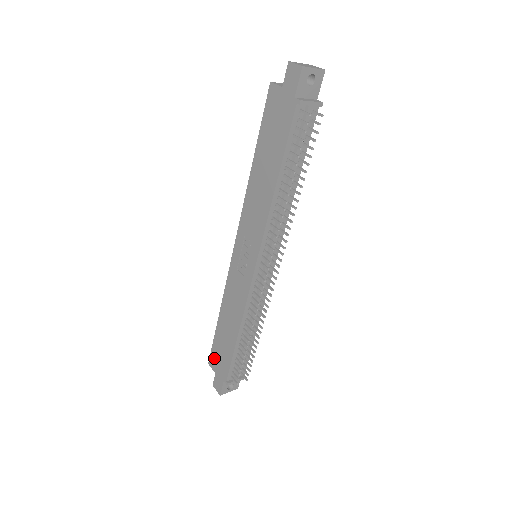
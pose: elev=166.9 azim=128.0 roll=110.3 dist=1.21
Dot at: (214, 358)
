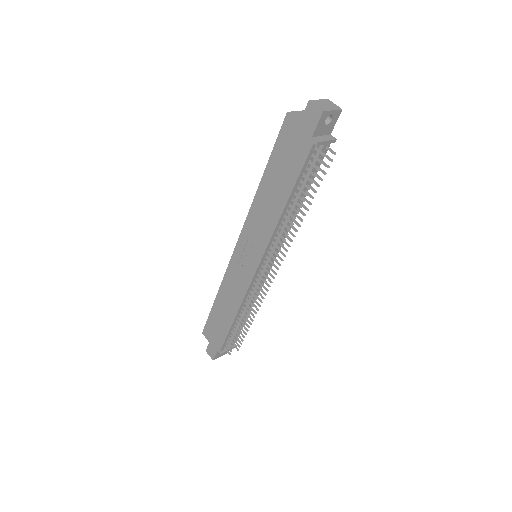
Dot at: (208, 330)
